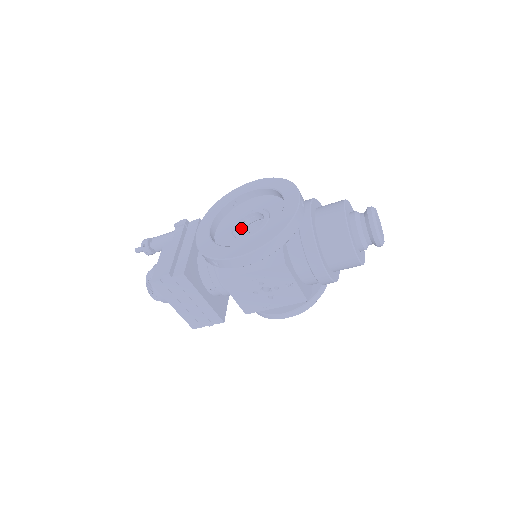
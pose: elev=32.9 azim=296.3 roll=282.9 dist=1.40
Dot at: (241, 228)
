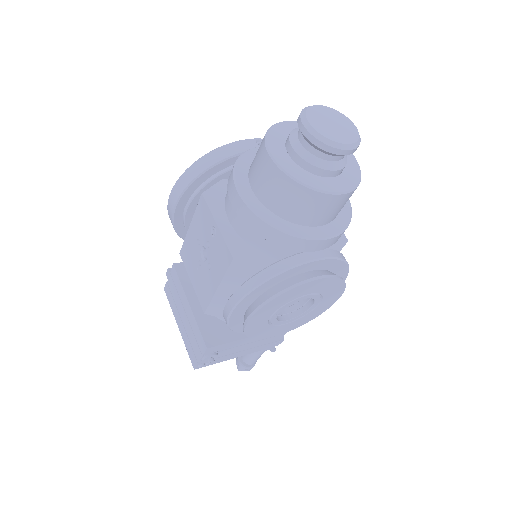
Dot at: occluded
